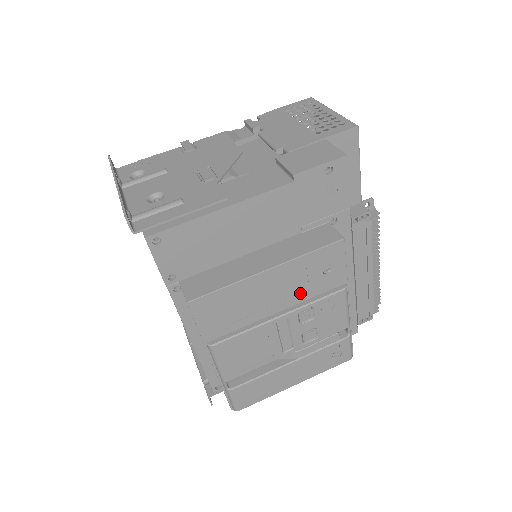
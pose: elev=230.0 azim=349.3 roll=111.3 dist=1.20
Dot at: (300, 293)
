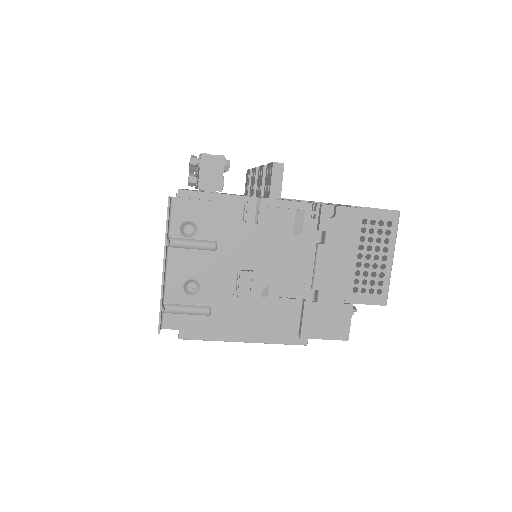
Dot at: occluded
